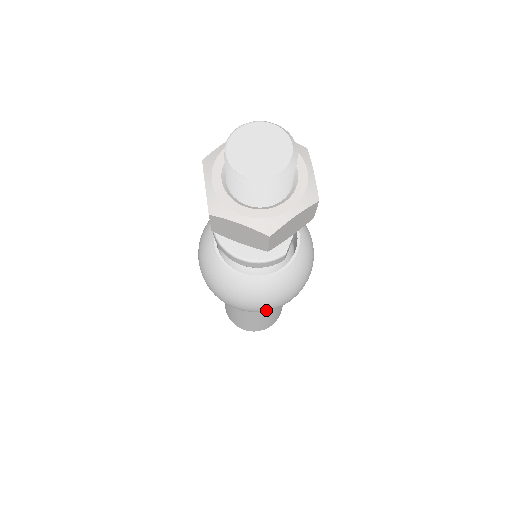
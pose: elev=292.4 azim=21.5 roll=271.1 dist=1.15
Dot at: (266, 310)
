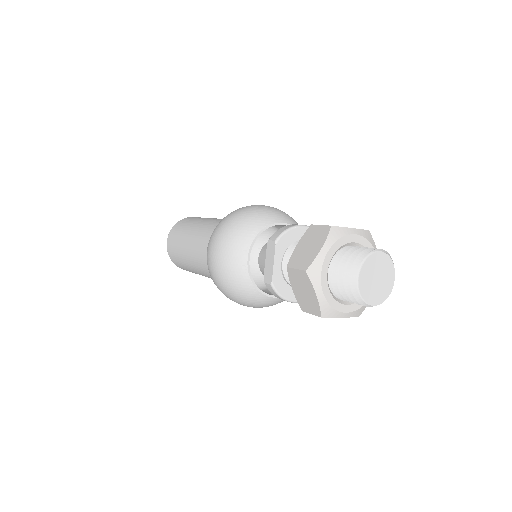
Dot at: occluded
